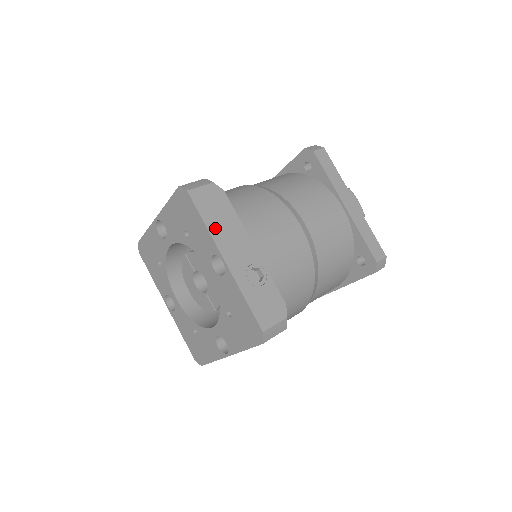
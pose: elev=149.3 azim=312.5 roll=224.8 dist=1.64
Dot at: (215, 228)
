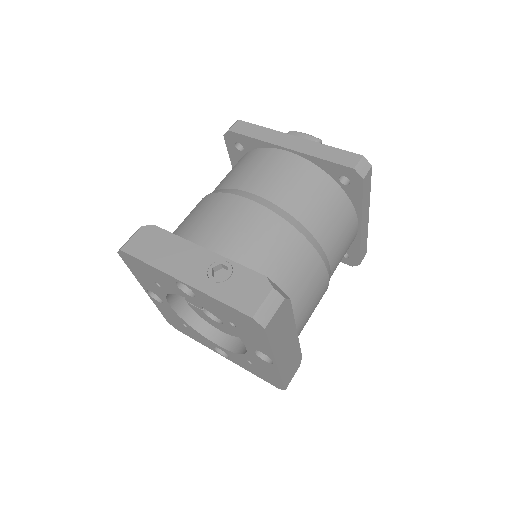
Dot at: (159, 261)
